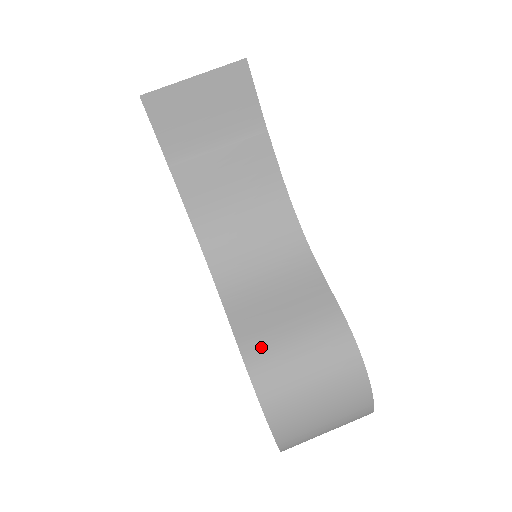
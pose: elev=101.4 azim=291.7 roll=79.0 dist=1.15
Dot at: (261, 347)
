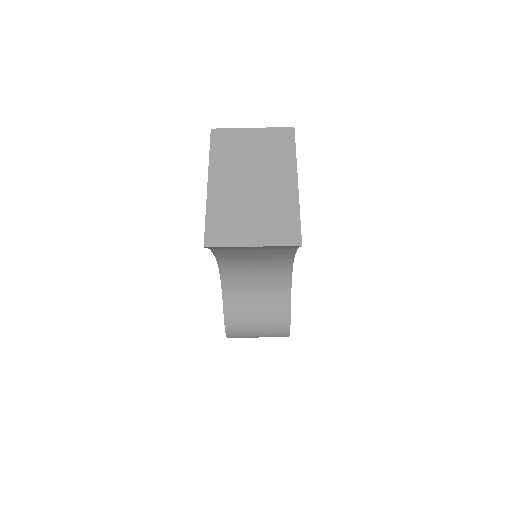
Dot at: (237, 323)
